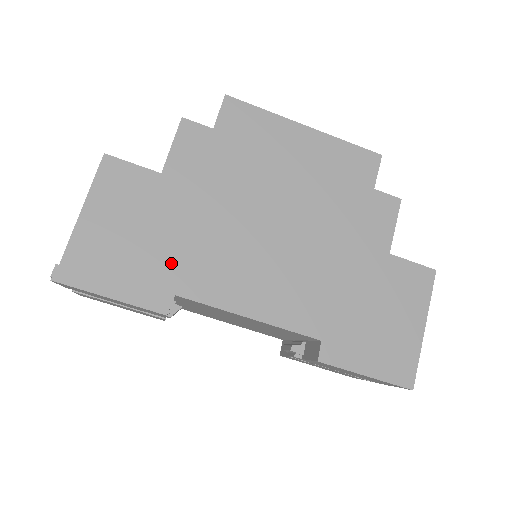
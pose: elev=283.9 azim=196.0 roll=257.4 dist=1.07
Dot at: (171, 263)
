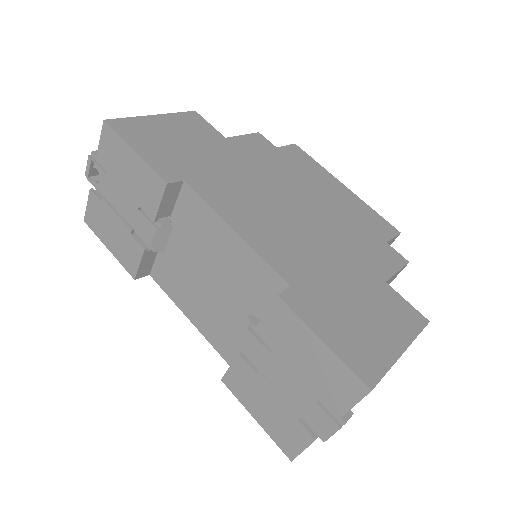
Dot at: (196, 168)
